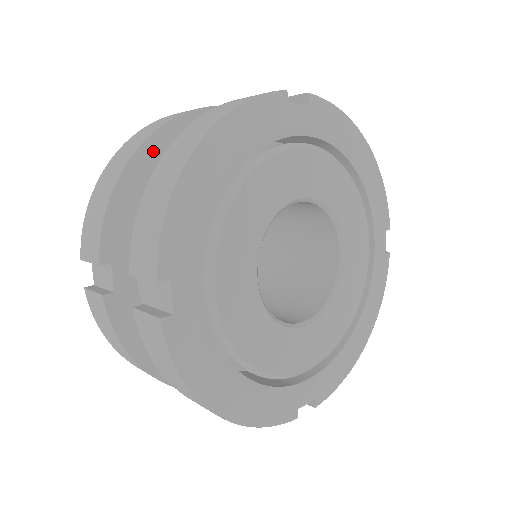
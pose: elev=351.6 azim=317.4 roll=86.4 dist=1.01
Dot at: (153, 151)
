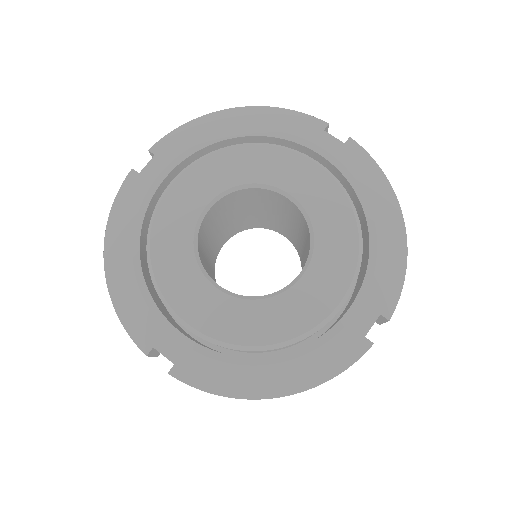
Dot at: occluded
